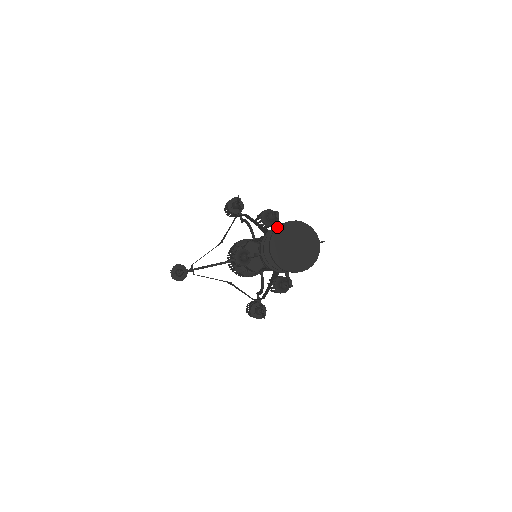
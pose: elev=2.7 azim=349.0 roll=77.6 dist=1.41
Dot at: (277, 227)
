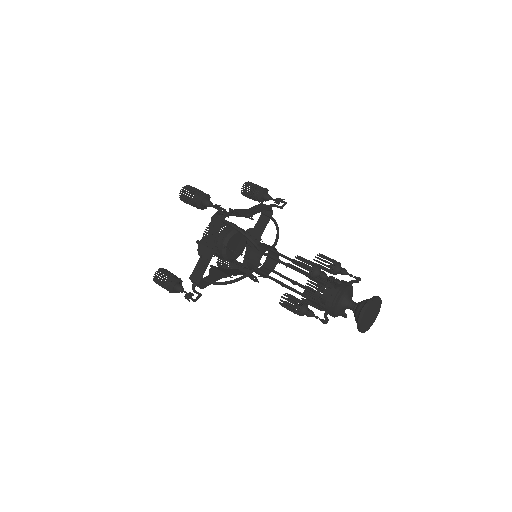
Dot at: (363, 314)
